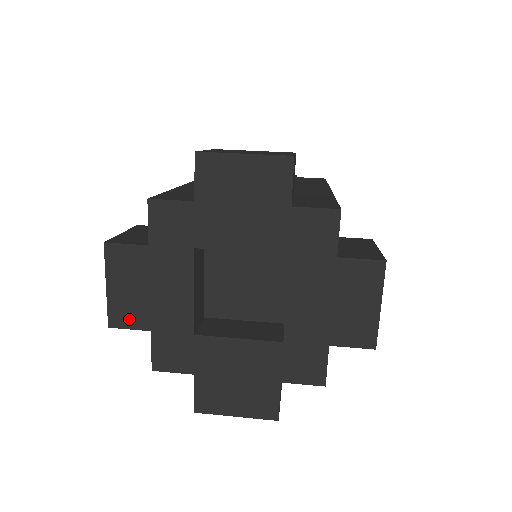
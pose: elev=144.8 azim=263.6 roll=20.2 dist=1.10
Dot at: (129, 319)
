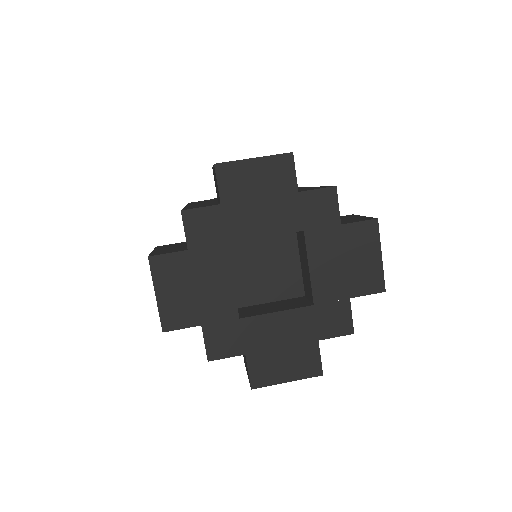
Dot at: (180, 320)
